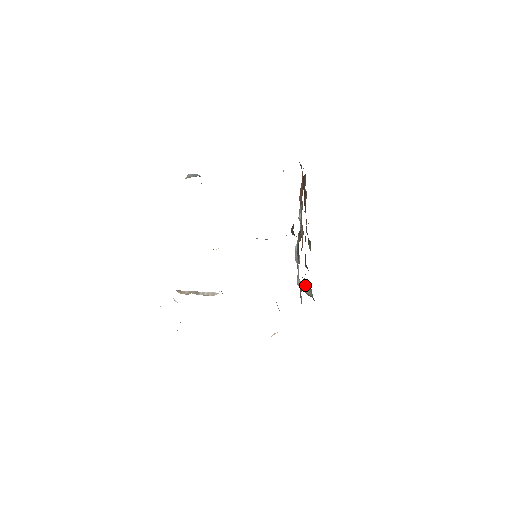
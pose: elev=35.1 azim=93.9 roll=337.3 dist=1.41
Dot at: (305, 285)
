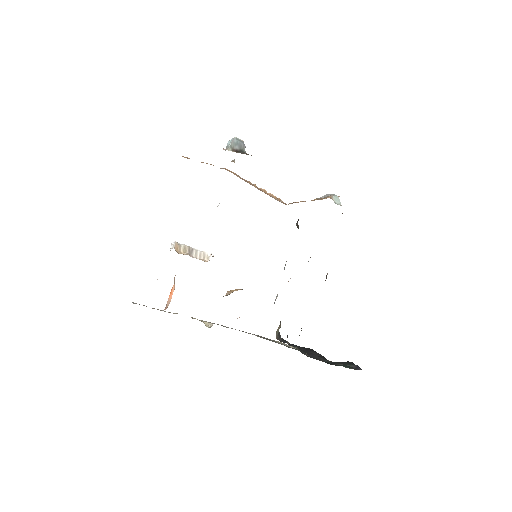
Dot at: (279, 326)
